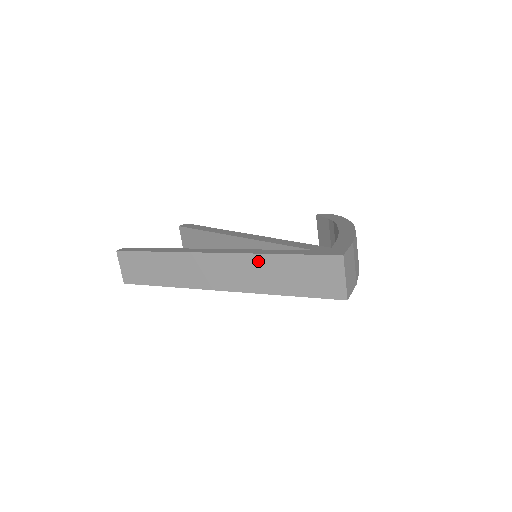
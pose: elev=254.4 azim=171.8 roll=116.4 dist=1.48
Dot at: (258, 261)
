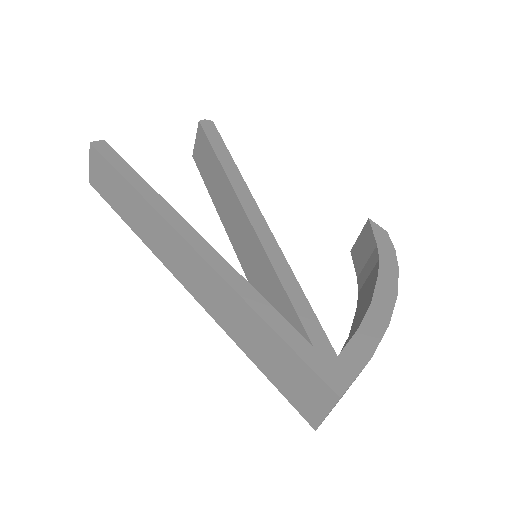
Dot at: (239, 305)
